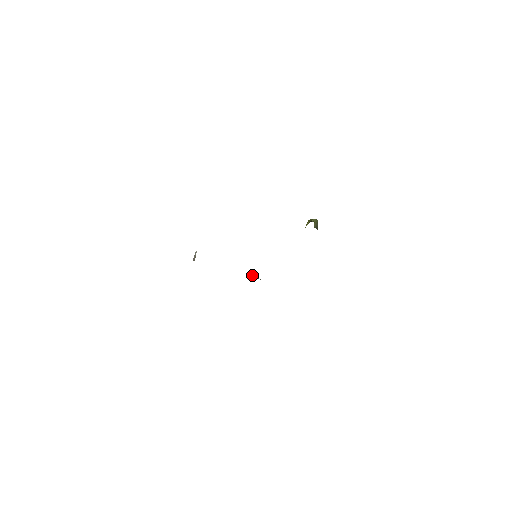
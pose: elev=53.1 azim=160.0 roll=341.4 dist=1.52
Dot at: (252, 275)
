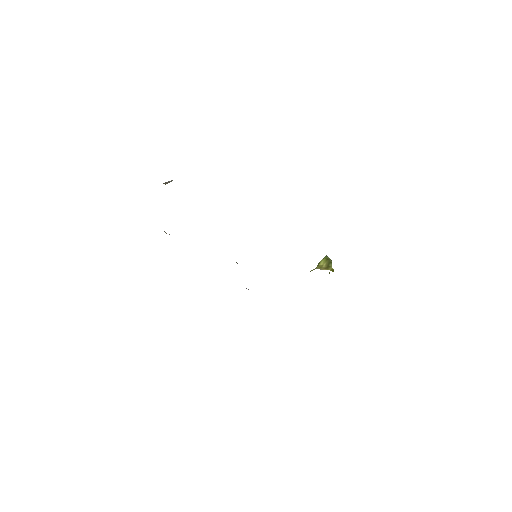
Dot at: (236, 262)
